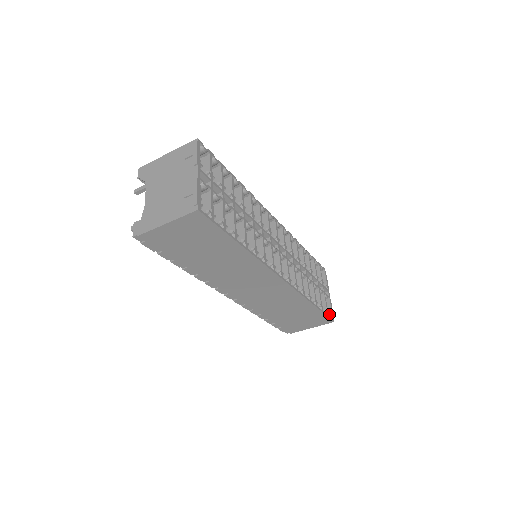
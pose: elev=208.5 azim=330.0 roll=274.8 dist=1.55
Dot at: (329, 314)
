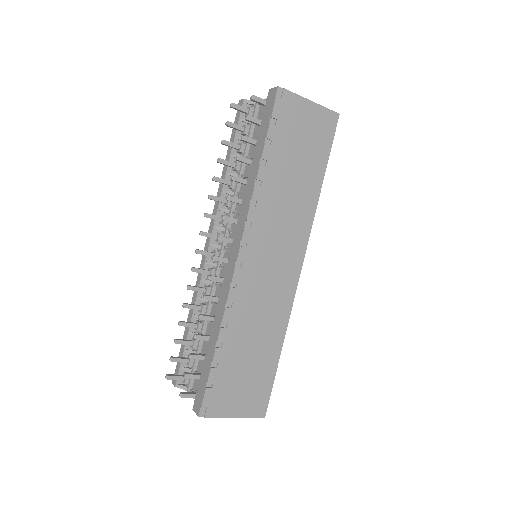
Dot at: occluded
